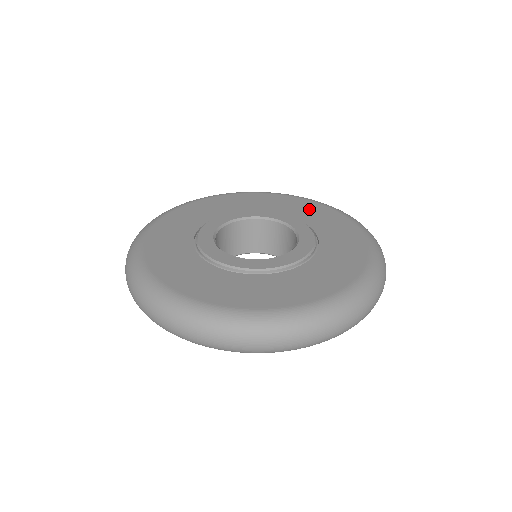
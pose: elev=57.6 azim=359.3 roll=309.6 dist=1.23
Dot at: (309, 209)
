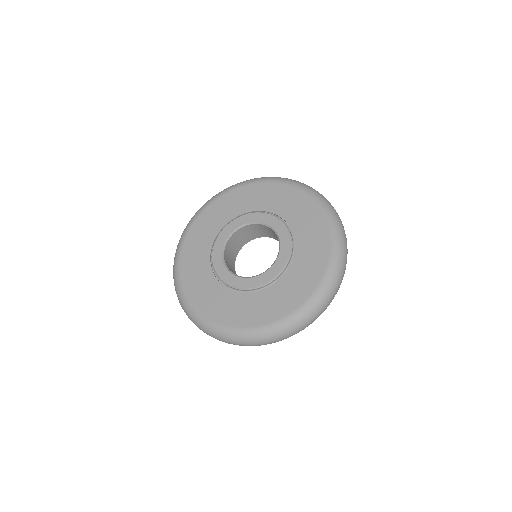
Dot at: (315, 246)
